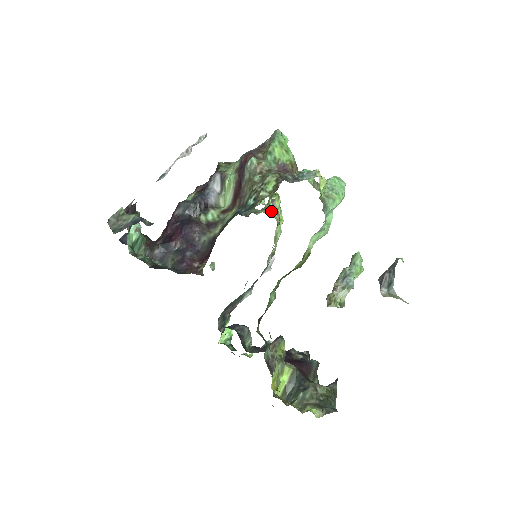
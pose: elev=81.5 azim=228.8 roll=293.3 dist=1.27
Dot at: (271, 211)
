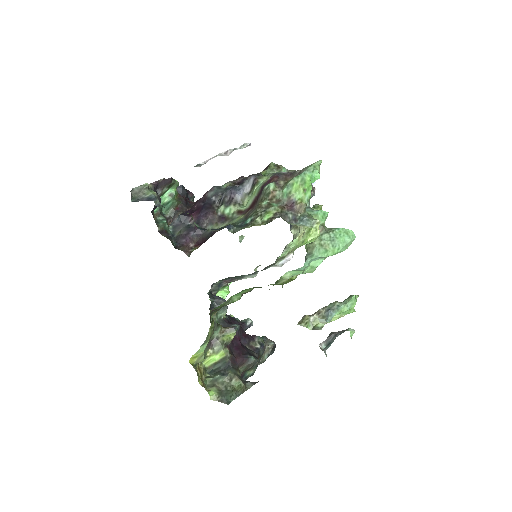
Dot at: occluded
